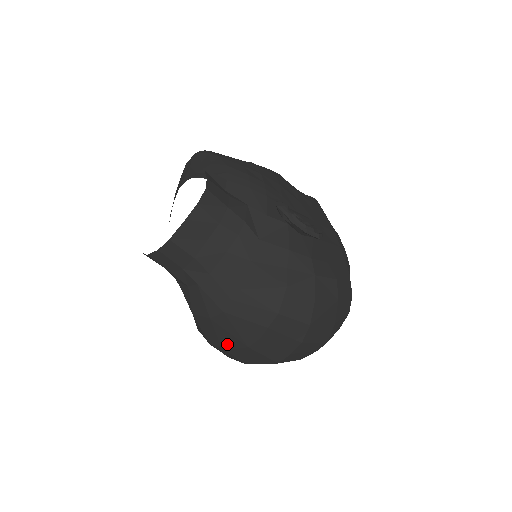
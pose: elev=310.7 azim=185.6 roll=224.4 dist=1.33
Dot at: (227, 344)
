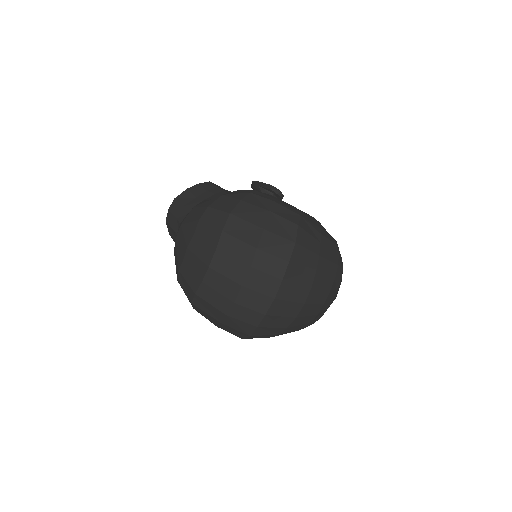
Dot at: (180, 260)
